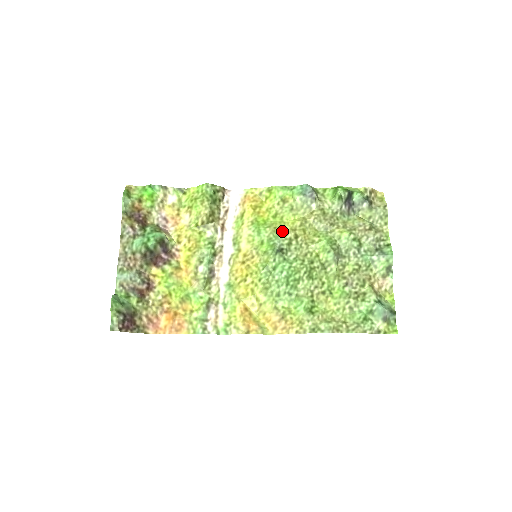
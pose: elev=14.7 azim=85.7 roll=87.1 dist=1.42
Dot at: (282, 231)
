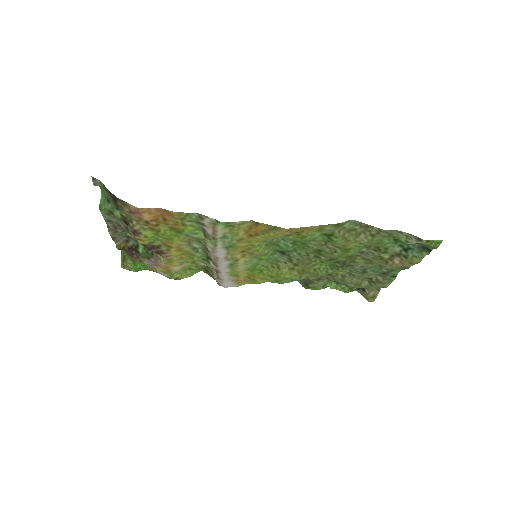
Dot at: (280, 265)
